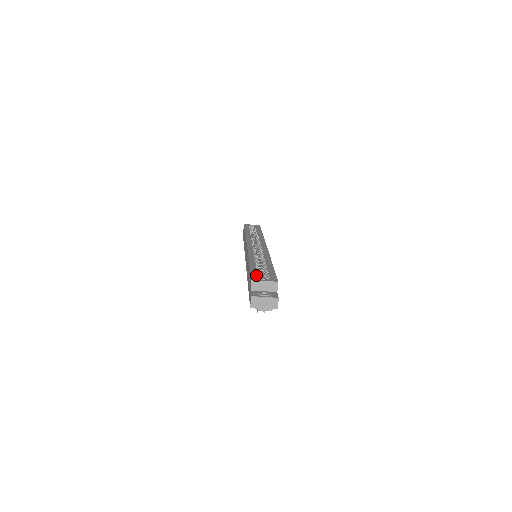
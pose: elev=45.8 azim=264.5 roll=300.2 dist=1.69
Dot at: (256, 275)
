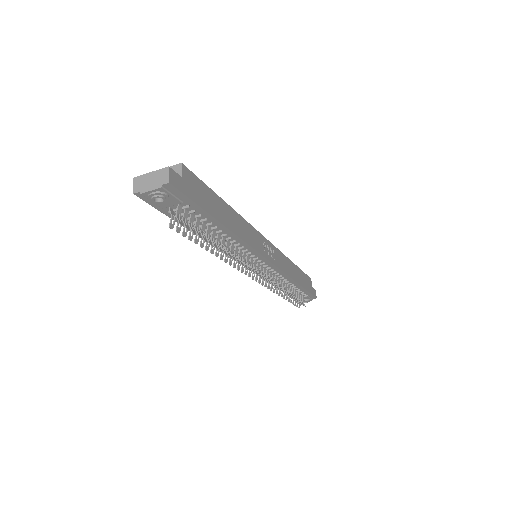
Dot at: occluded
